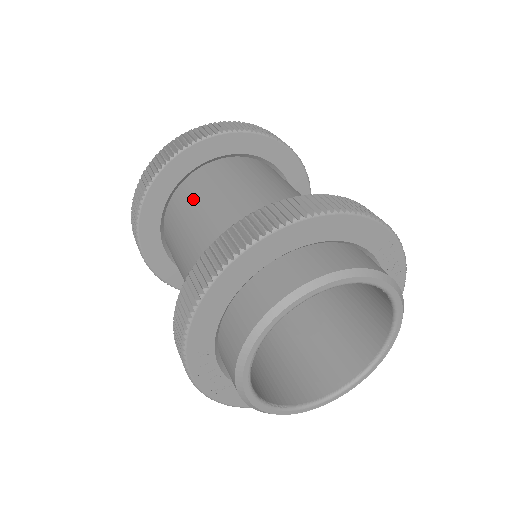
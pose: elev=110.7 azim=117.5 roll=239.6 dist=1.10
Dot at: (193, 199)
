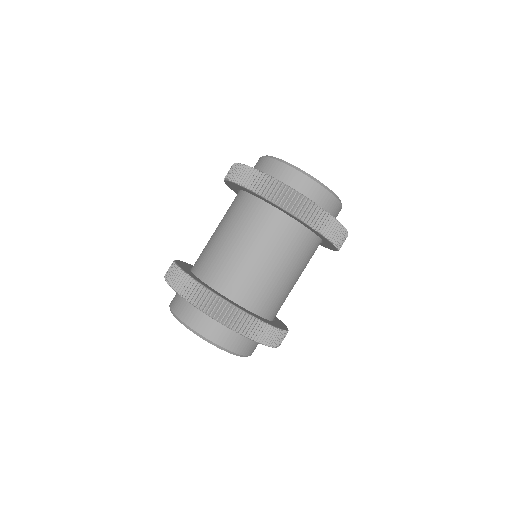
Dot at: (253, 224)
